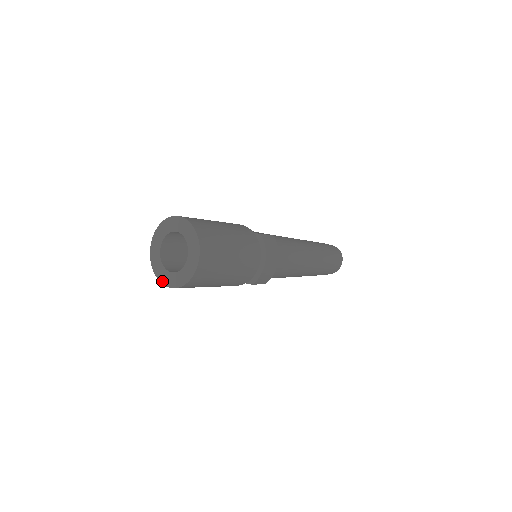
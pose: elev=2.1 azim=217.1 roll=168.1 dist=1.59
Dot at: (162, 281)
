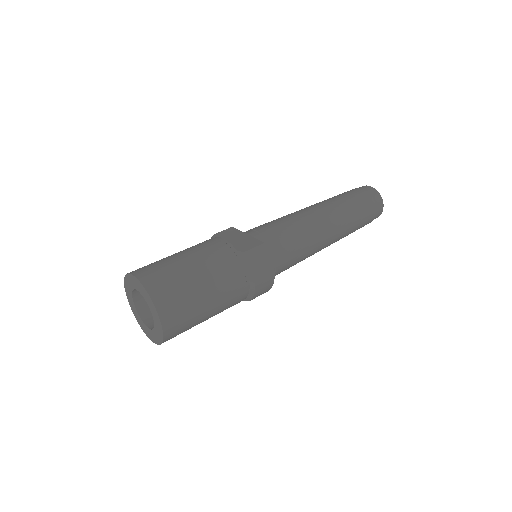
Dot at: (144, 331)
